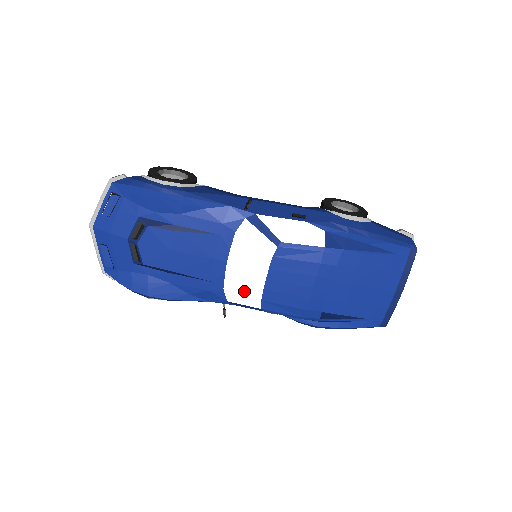
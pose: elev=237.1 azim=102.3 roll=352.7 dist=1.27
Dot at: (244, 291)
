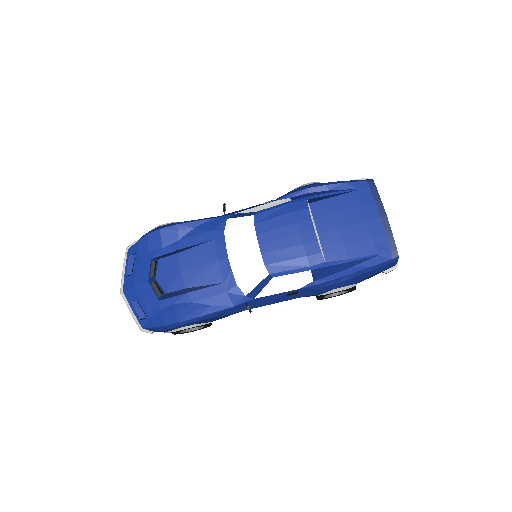
Dot at: (250, 270)
